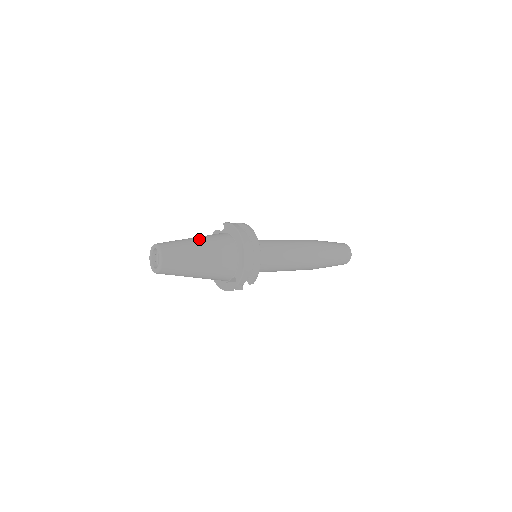
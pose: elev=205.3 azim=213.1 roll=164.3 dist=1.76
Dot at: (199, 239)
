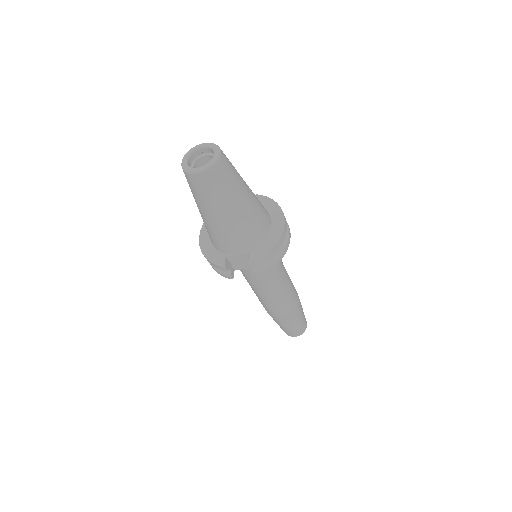
Dot at: occluded
